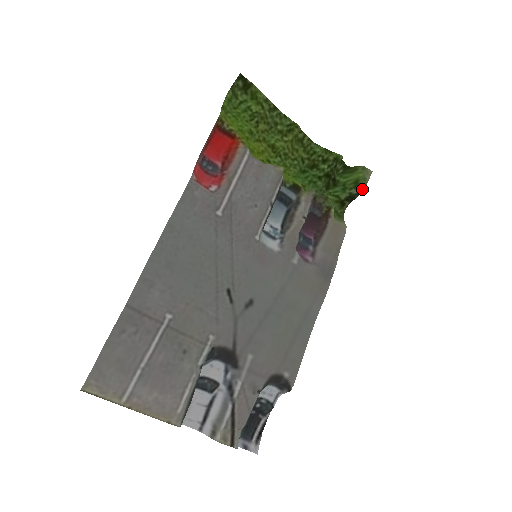
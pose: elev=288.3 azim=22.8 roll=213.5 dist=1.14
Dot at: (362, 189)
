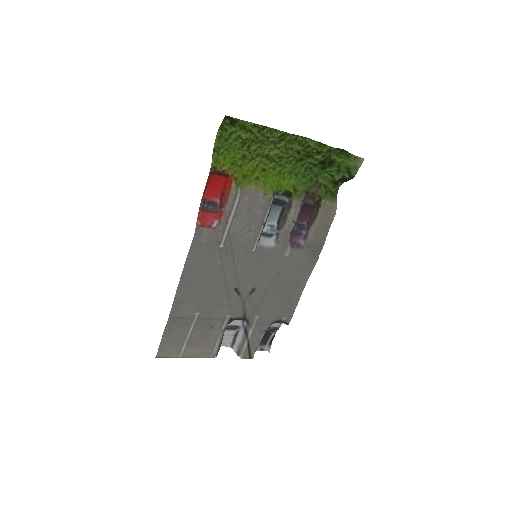
Dot at: (353, 176)
